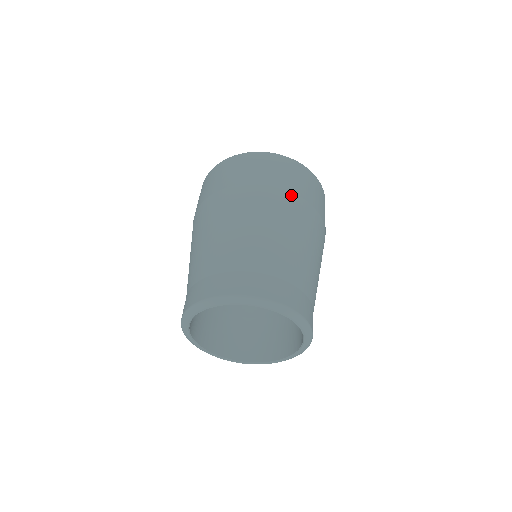
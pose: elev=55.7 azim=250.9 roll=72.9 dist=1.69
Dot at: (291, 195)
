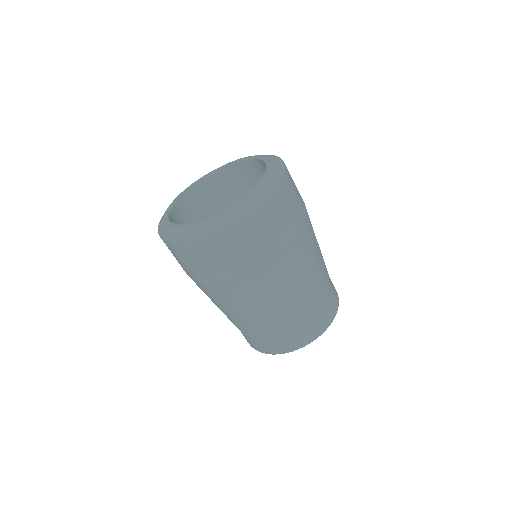
Dot at: (224, 282)
